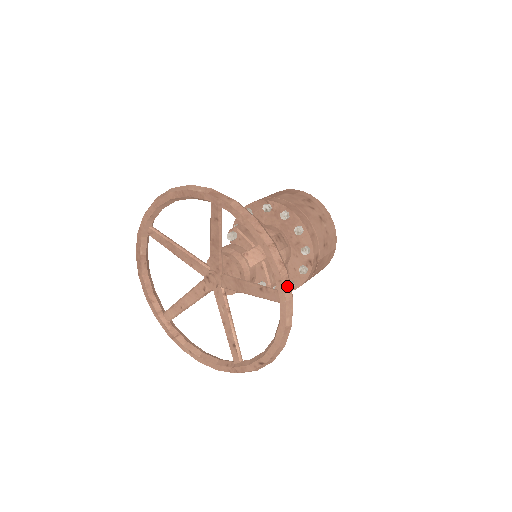
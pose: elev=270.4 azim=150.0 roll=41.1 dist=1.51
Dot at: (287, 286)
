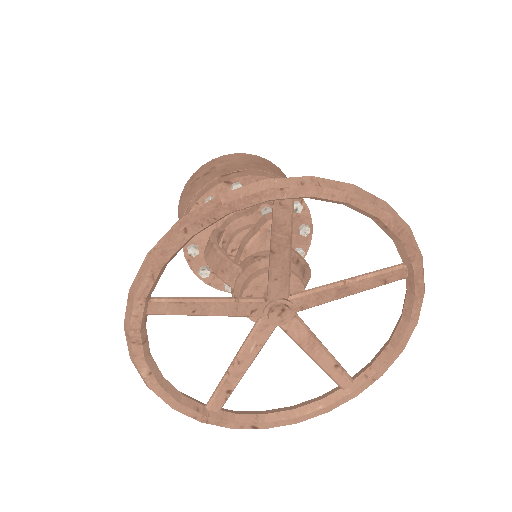
Dot at: (369, 383)
